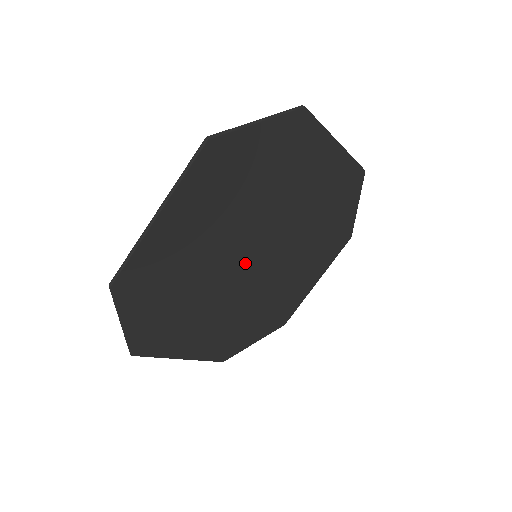
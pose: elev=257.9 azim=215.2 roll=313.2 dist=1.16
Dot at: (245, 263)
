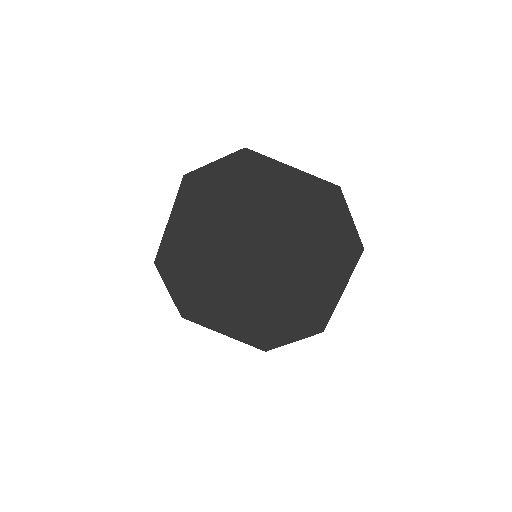
Dot at: (247, 260)
